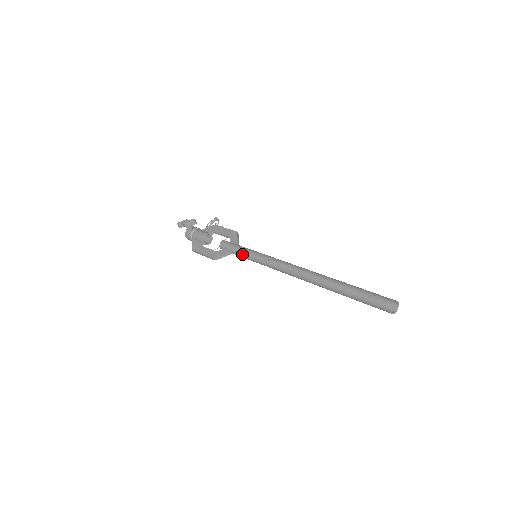
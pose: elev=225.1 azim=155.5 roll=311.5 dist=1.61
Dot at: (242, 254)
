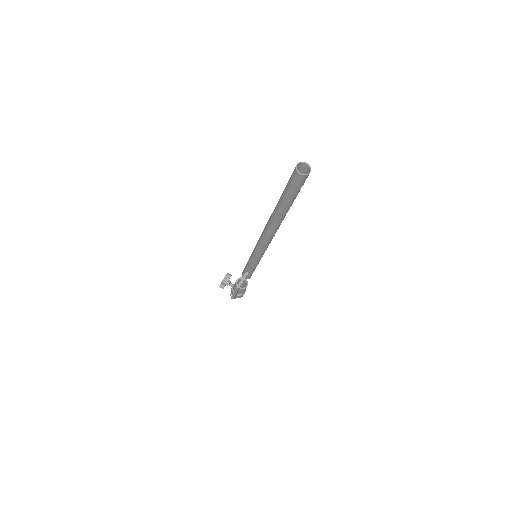
Dot at: (248, 264)
